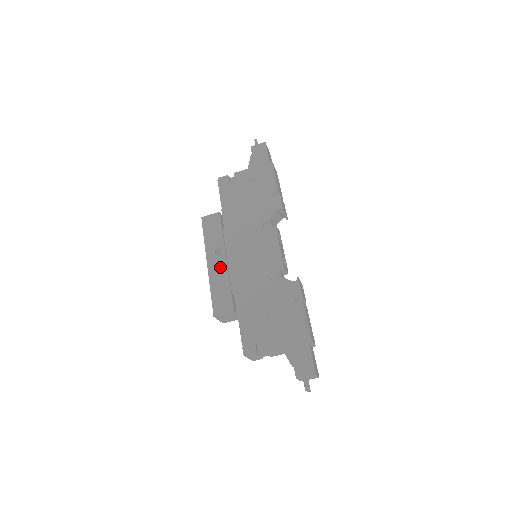
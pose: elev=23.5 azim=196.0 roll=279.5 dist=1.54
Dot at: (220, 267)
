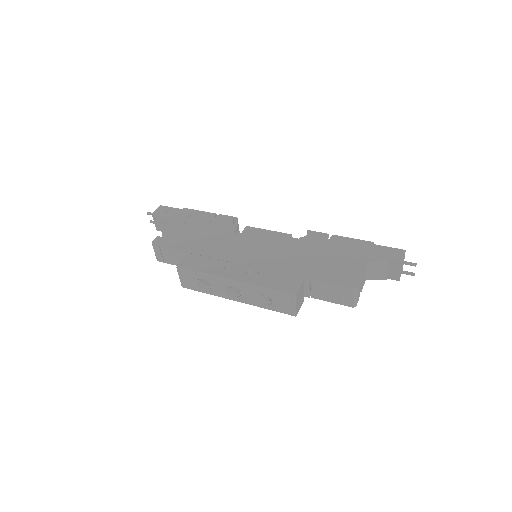
Dot at: (246, 272)
